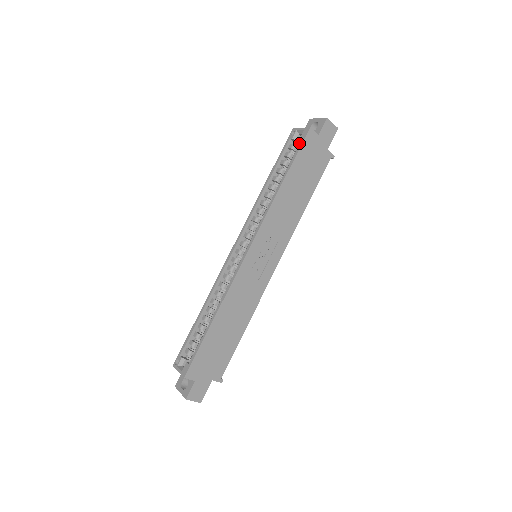
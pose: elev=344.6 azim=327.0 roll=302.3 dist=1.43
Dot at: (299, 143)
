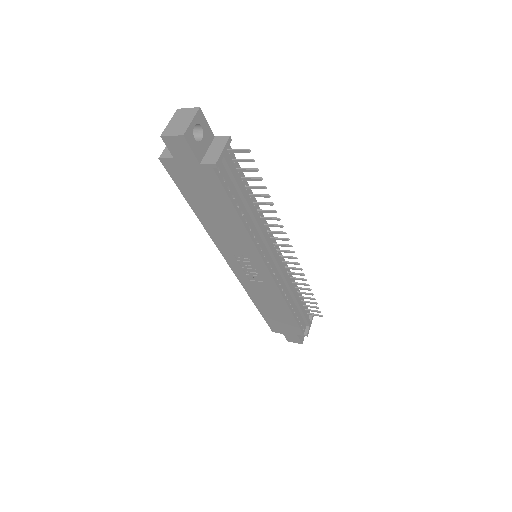
Dot at: occluded
